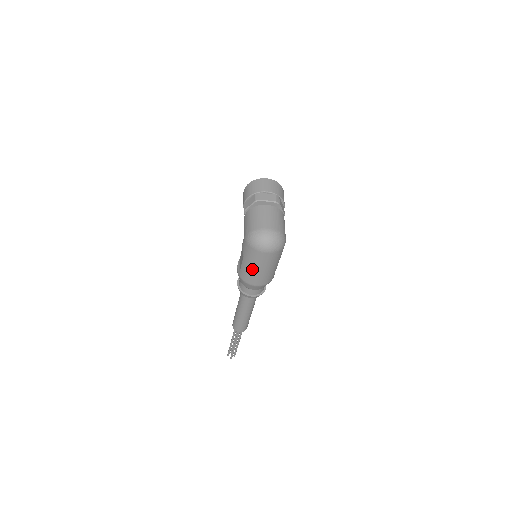
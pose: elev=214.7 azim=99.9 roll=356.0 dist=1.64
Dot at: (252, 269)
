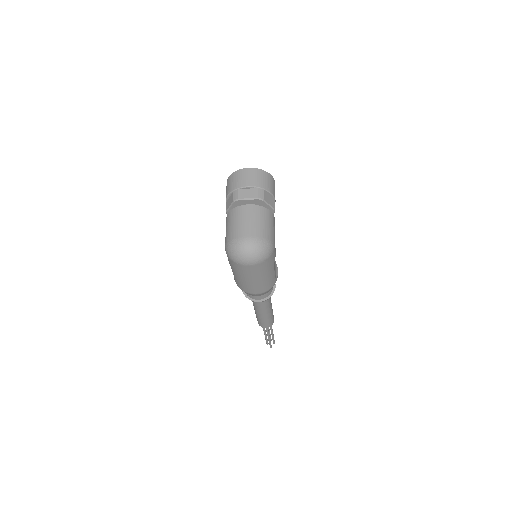
Dot at: (243, 280)
